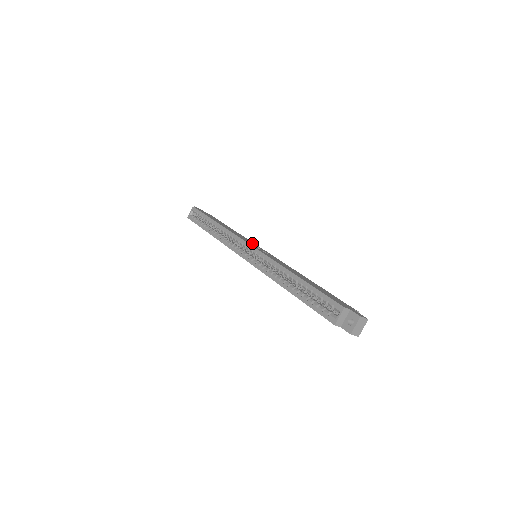
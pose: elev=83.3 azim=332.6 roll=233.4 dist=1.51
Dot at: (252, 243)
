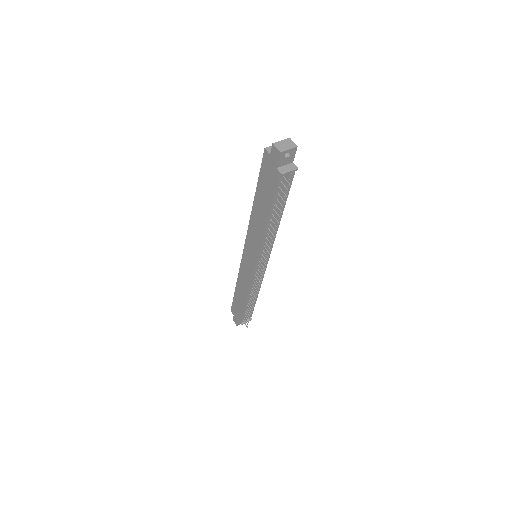
Dot at: occluded
